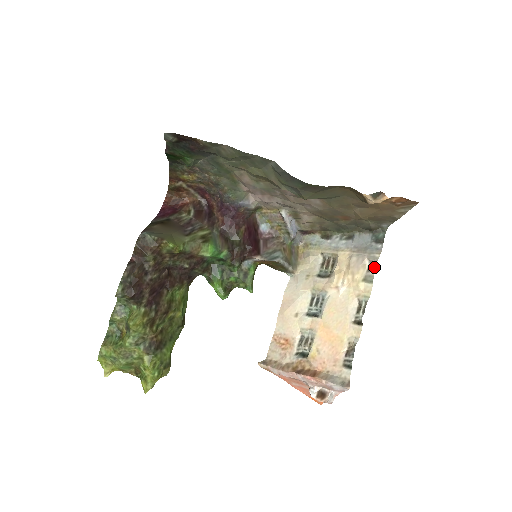
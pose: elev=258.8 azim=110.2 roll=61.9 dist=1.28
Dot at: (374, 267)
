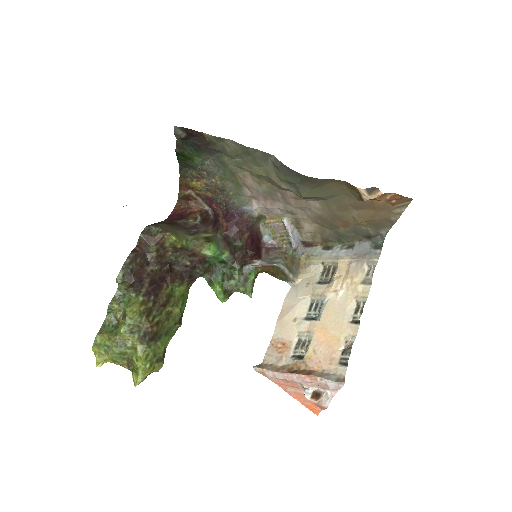
Dot at: (373, 271)
